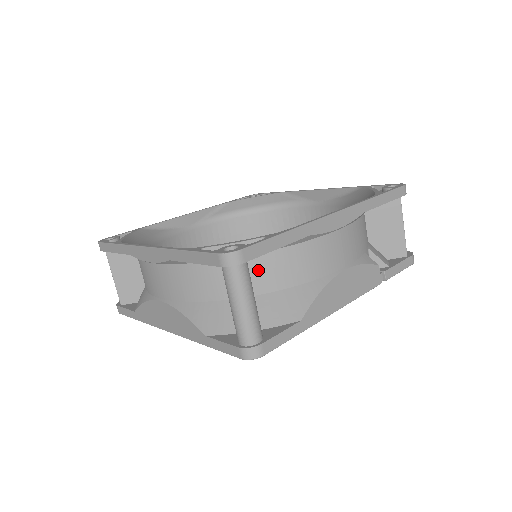
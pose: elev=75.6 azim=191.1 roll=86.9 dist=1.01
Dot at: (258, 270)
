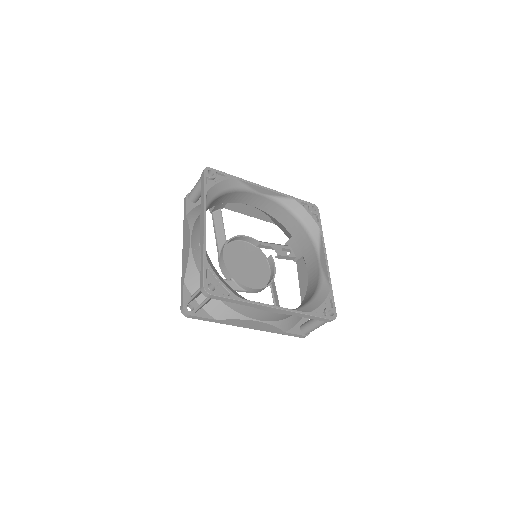
Dot at: occluded
